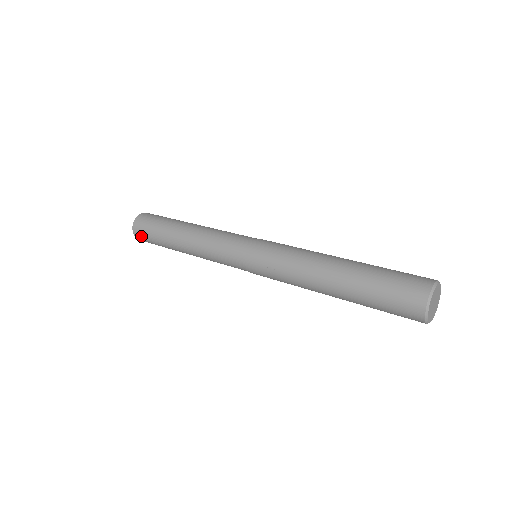
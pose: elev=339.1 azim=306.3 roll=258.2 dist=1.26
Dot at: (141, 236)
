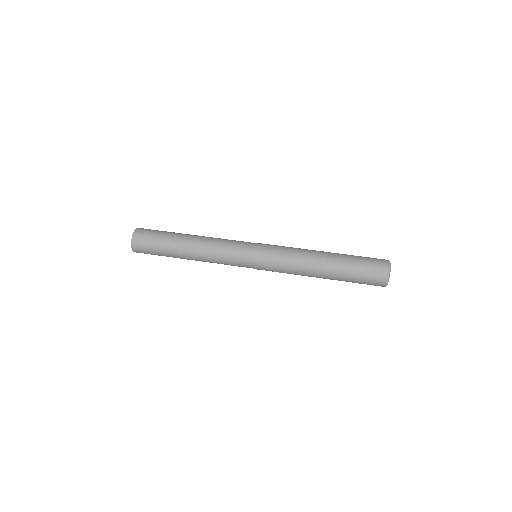
Dot at: occluded
